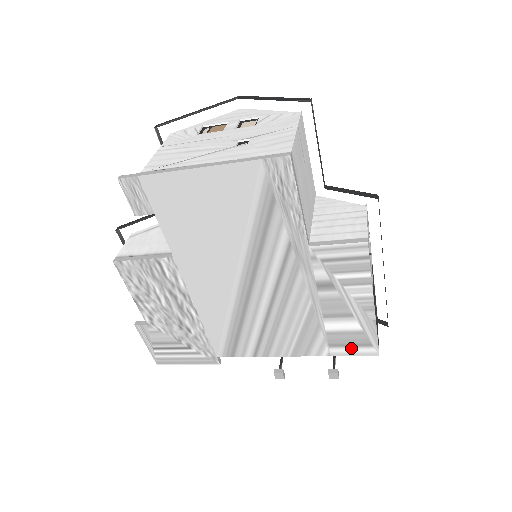
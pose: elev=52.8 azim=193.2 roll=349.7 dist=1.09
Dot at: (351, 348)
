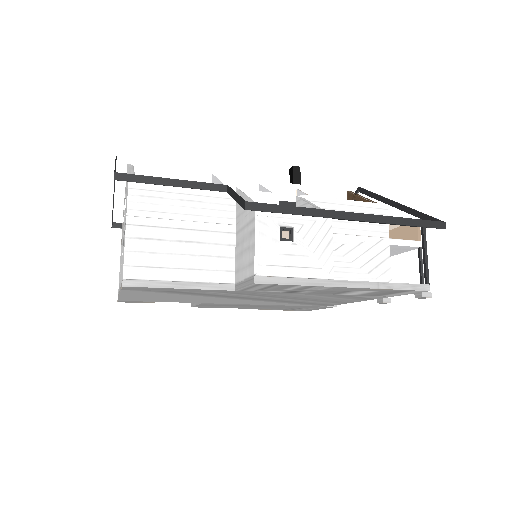
Dot at: (396, 294)
